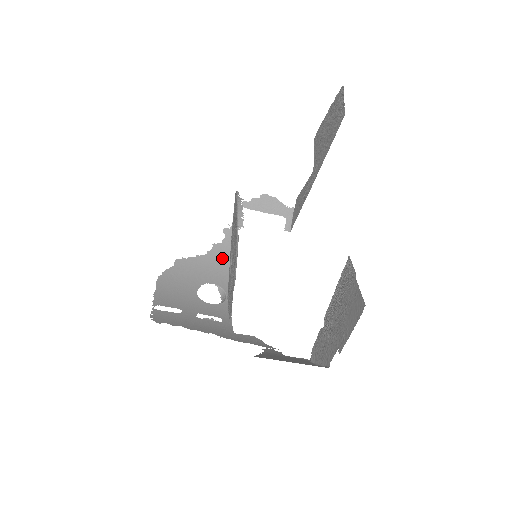
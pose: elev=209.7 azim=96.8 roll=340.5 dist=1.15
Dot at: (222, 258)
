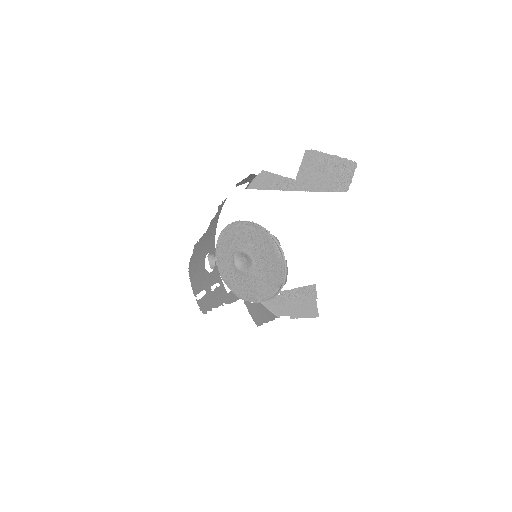
Dot at: (213, 228)
